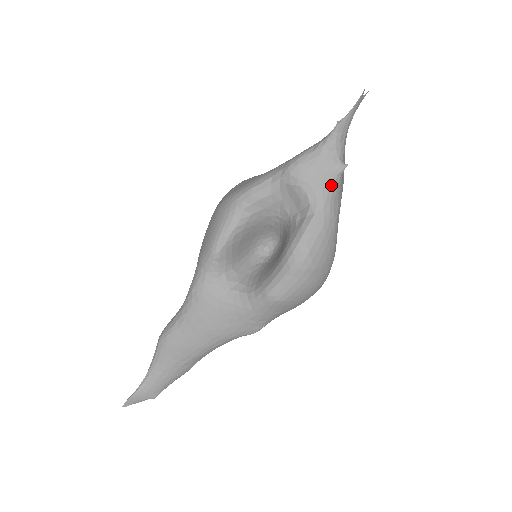
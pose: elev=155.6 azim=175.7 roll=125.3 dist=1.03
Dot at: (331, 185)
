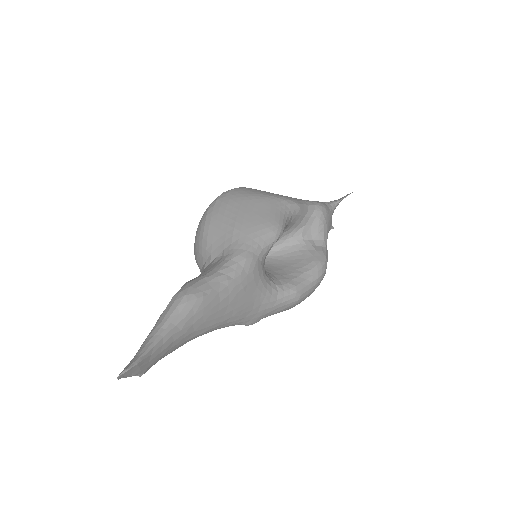
Dot at: occluded
